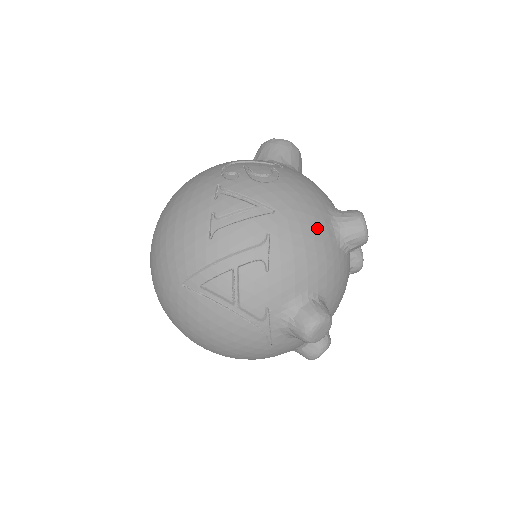
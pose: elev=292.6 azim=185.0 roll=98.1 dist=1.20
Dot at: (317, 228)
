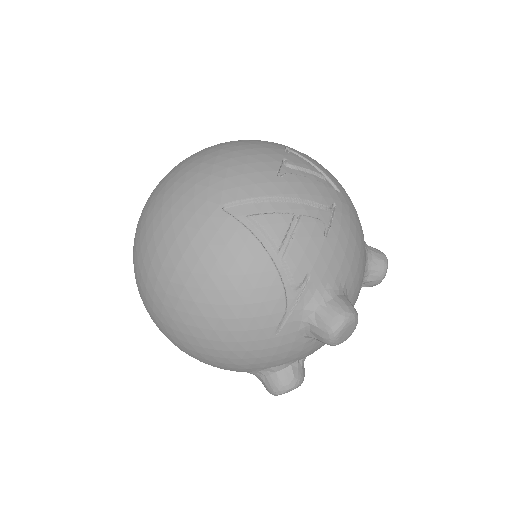
Dot at: (362, 234)
